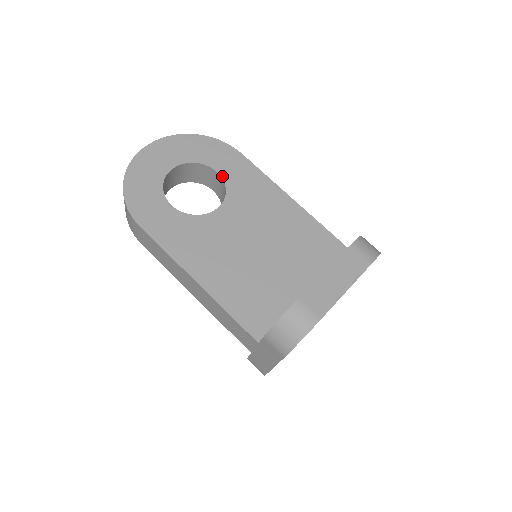
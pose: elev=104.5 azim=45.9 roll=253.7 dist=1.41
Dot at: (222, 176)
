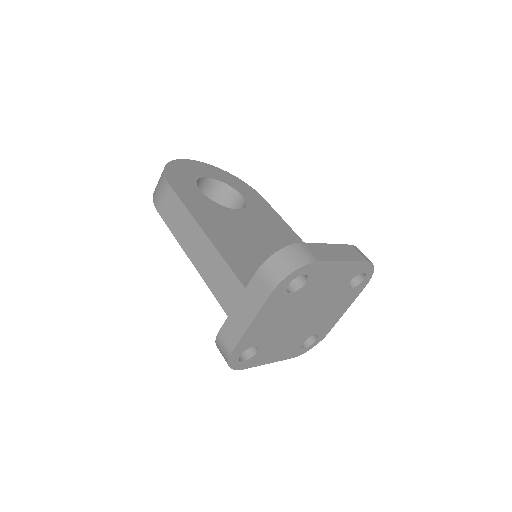
Dot at: (245, 199)
